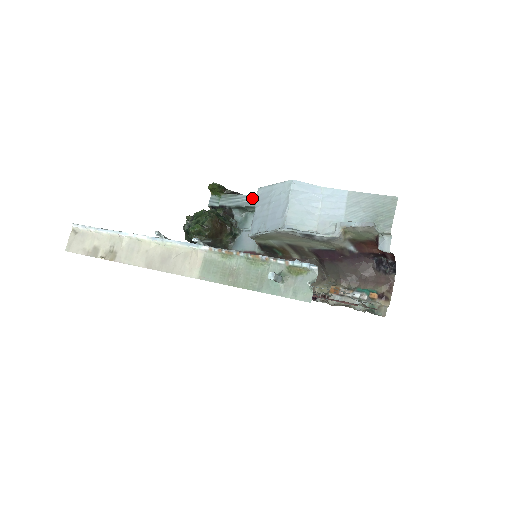
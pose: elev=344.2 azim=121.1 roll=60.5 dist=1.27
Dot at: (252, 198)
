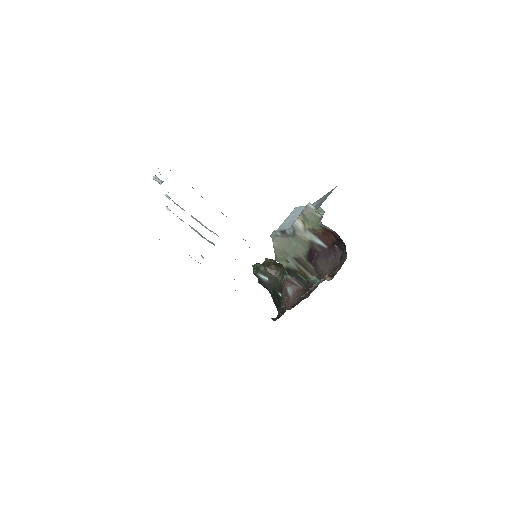
Dot at: occluded
